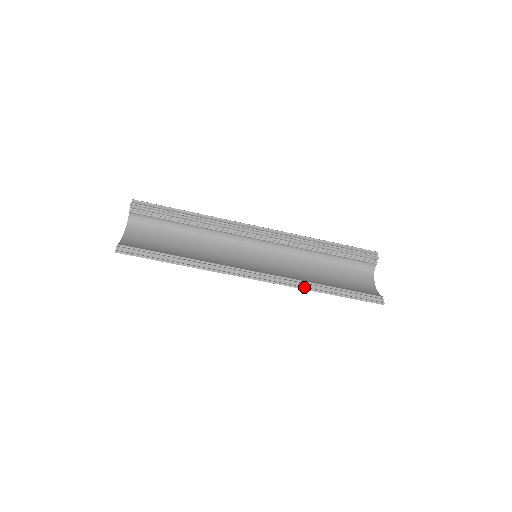
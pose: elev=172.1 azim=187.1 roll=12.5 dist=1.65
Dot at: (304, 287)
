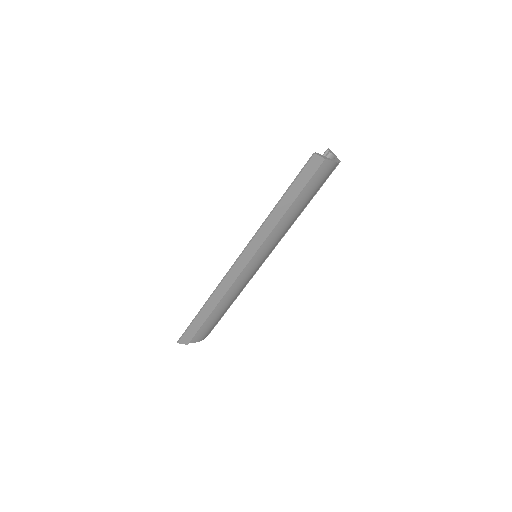
Dot at: (263, 223)
